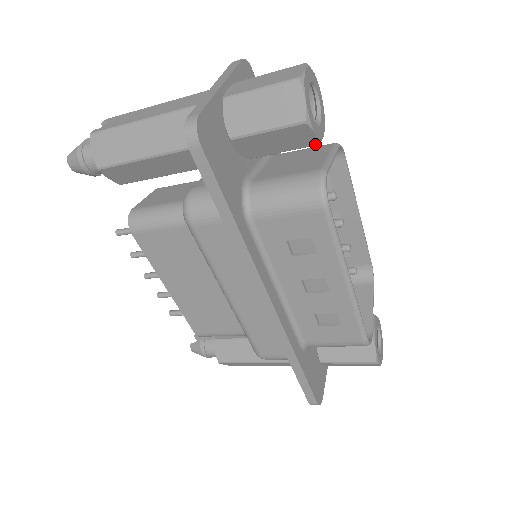
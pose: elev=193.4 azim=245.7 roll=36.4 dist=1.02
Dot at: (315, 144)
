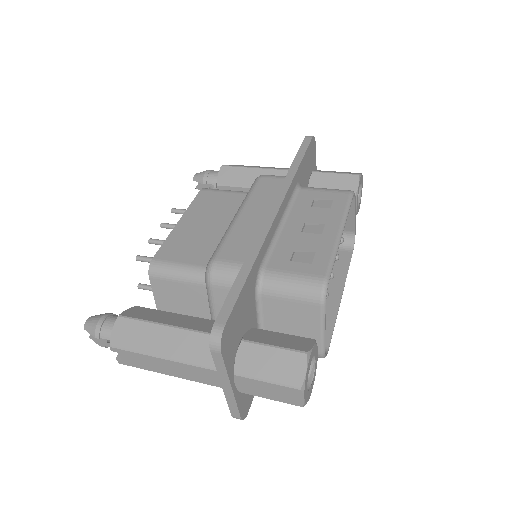
Dot at: occluded
